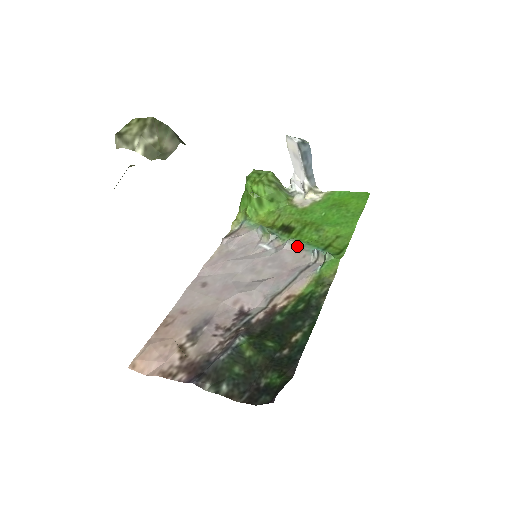
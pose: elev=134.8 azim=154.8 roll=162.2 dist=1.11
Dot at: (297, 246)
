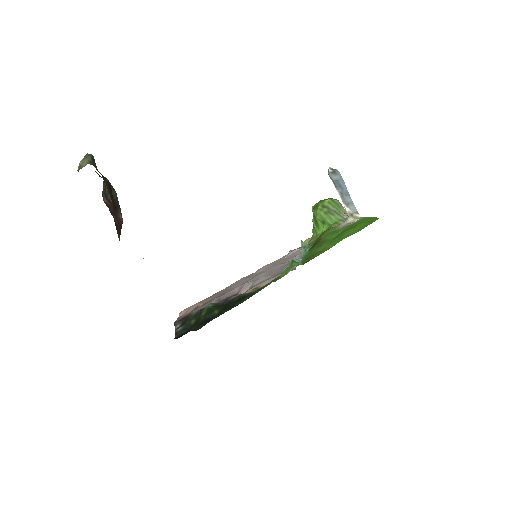
Dot at: occluded
